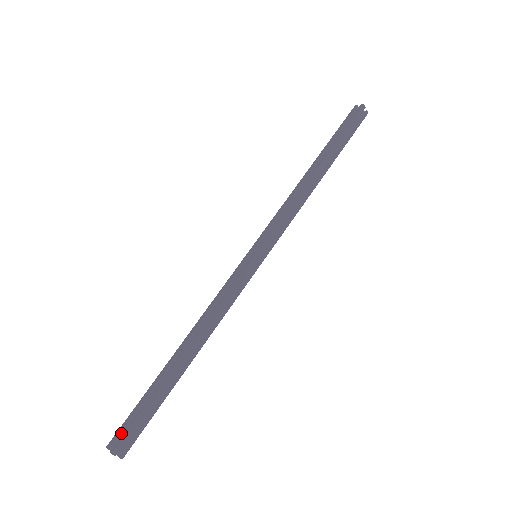
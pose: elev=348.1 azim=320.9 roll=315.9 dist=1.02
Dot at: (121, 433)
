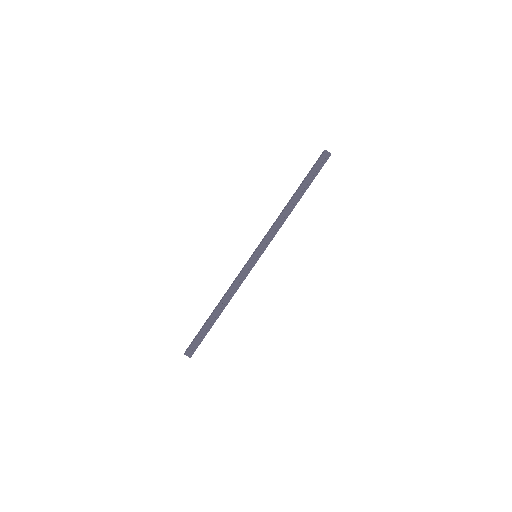
Dot at: occluded
